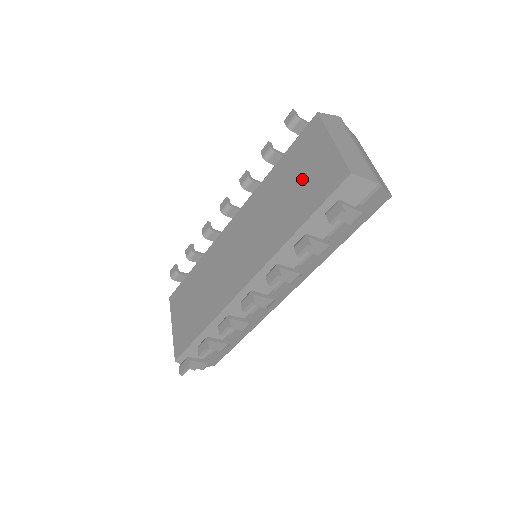
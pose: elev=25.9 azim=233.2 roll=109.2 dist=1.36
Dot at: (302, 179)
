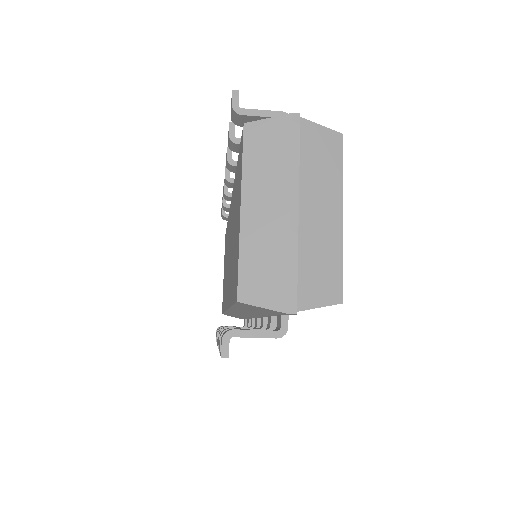
Dot at: (235, 233)
